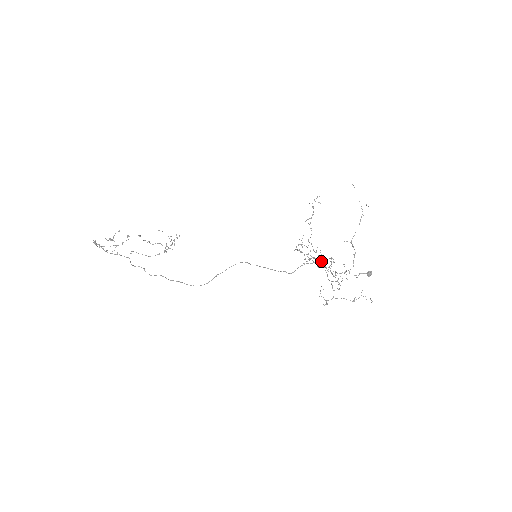
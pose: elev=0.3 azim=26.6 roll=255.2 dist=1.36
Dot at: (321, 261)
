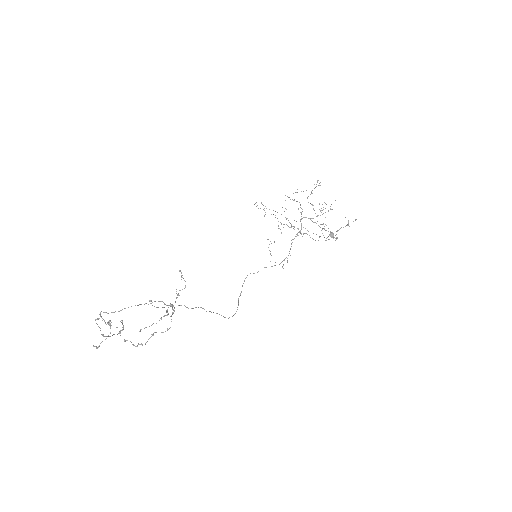
Dot at: (303, 217)
